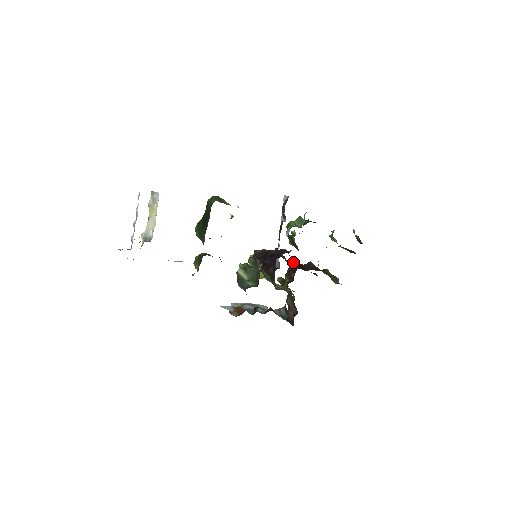
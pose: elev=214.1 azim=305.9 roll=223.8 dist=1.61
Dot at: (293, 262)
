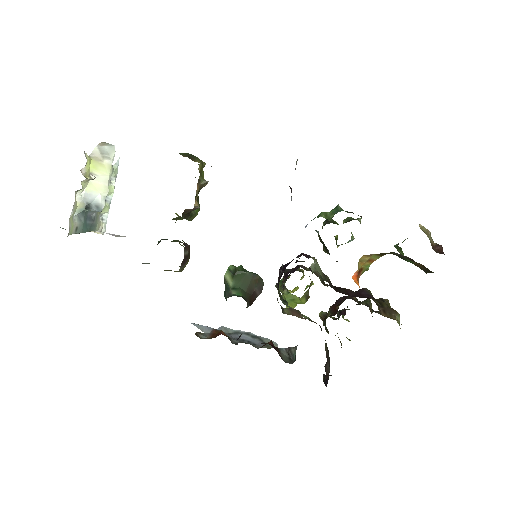
Dot at: (319, 275)
